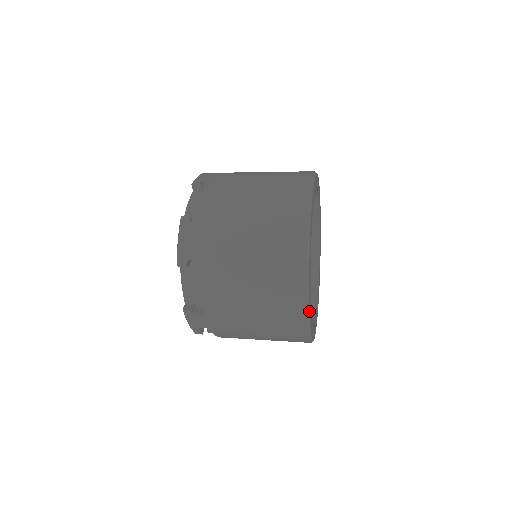
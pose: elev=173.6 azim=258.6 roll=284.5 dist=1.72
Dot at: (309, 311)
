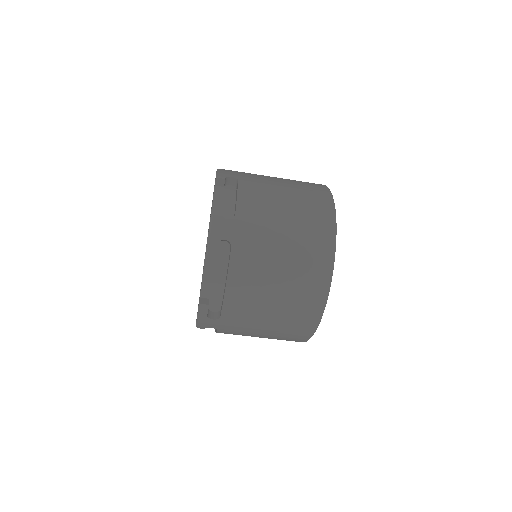
Dot at: (336, 225)
